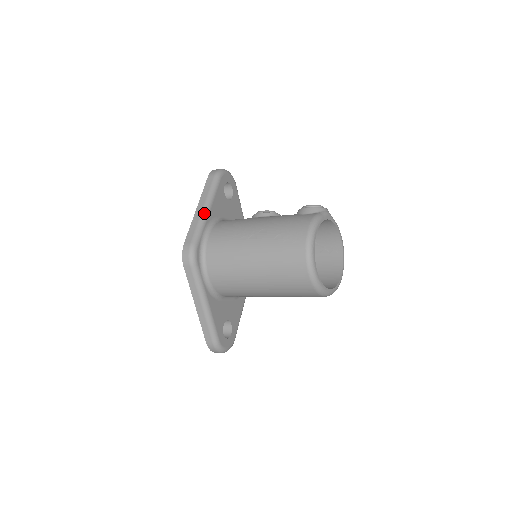
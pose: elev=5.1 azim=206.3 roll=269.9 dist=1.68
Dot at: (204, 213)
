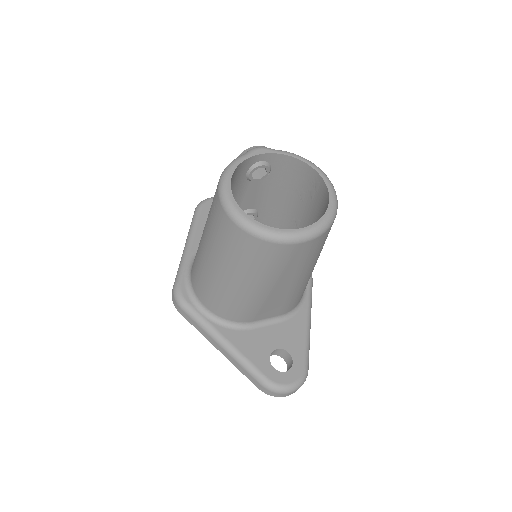
Dot at: (185, 249)
